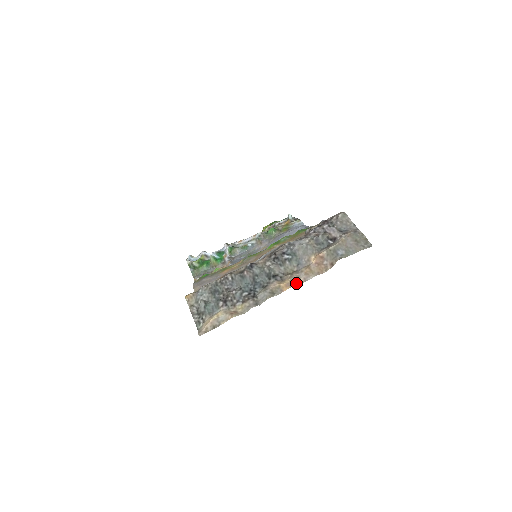
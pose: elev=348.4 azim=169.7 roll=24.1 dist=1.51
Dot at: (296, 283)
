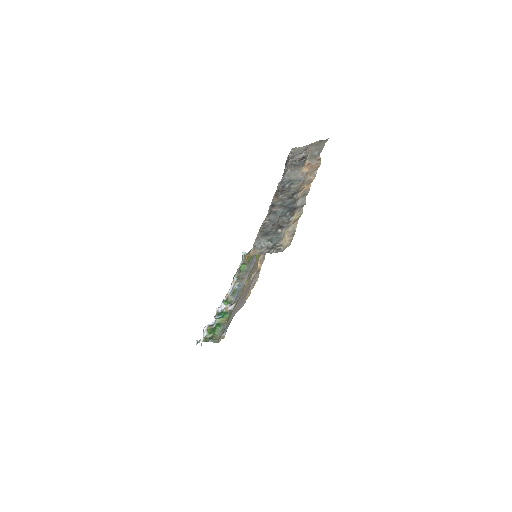
Dot at: (311, 181)
